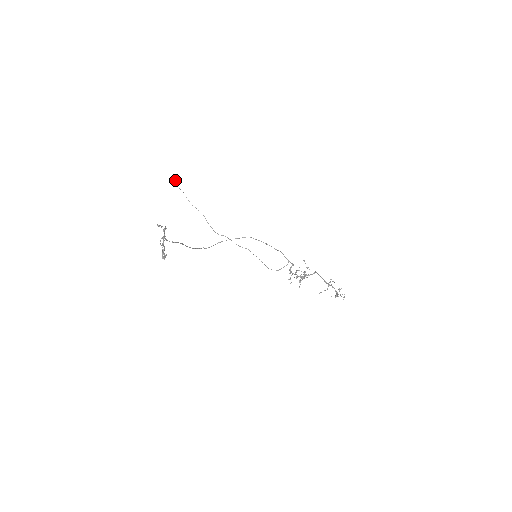
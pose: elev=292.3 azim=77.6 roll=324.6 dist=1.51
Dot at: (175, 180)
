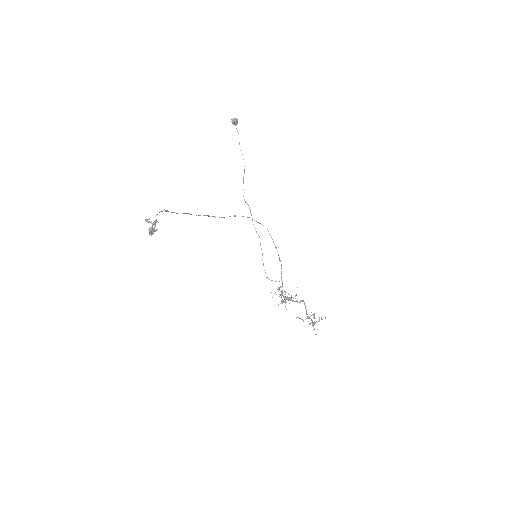
Dot at: (236, 118)
